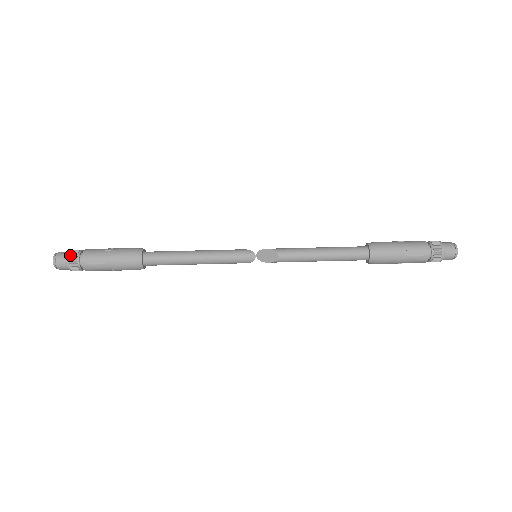
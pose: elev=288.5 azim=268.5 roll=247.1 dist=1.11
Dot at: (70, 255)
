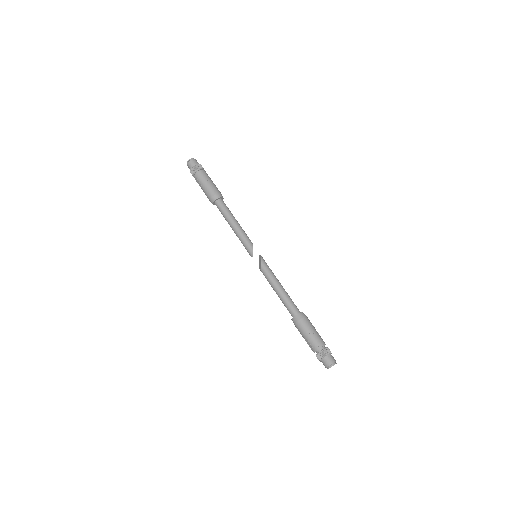
Dot at: (192, 168)
